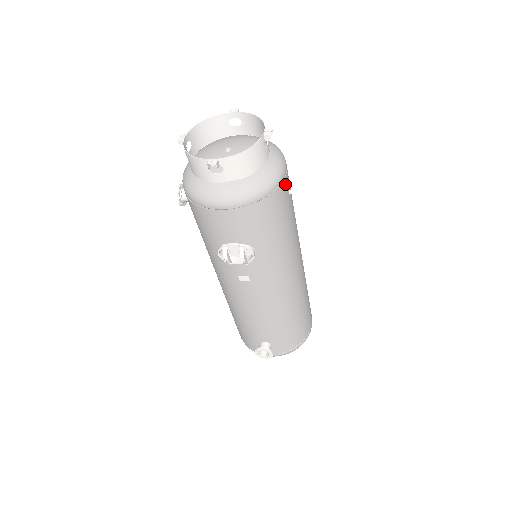
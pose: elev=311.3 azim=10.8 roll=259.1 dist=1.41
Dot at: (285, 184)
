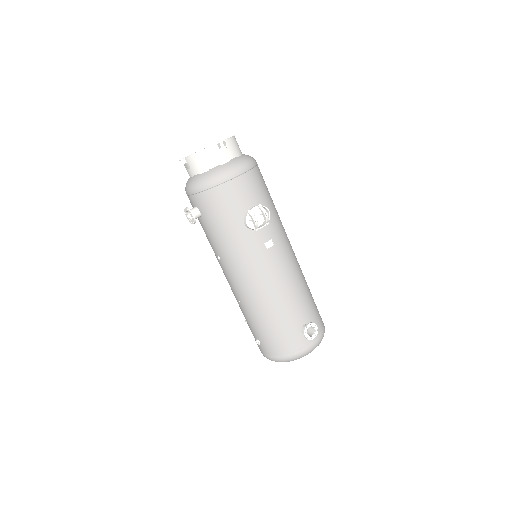
Dot at: occluded
